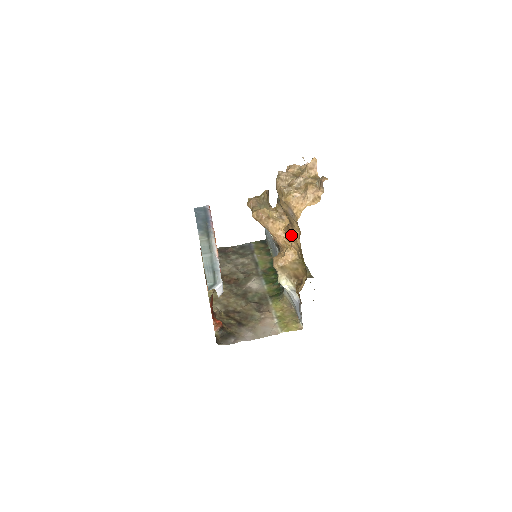
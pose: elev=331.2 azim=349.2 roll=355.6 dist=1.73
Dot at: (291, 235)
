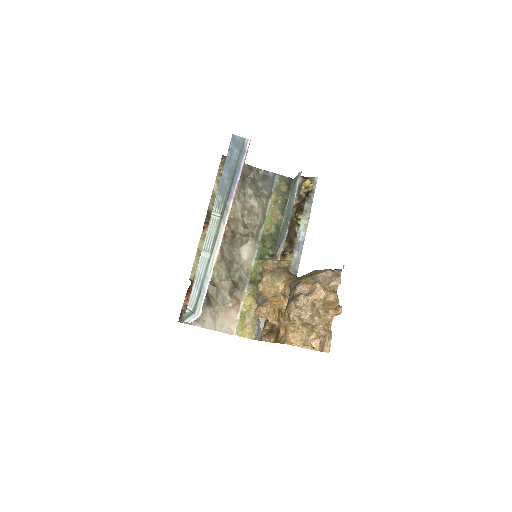
Dot at: (280, 321)
